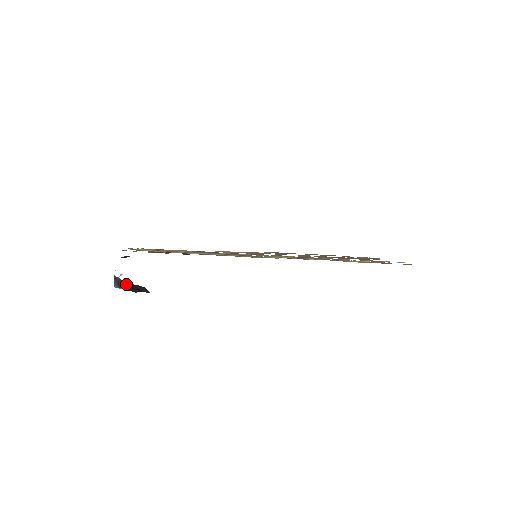
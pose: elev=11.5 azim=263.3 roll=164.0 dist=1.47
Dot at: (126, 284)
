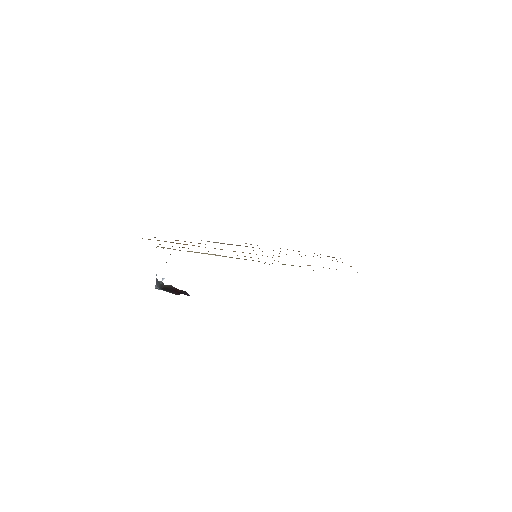
Dot at: (170, 288)
